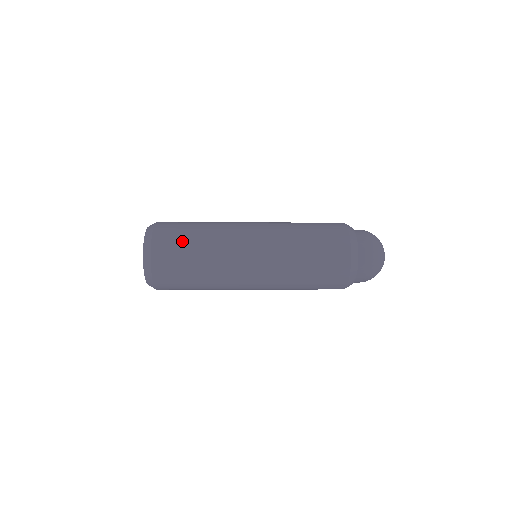
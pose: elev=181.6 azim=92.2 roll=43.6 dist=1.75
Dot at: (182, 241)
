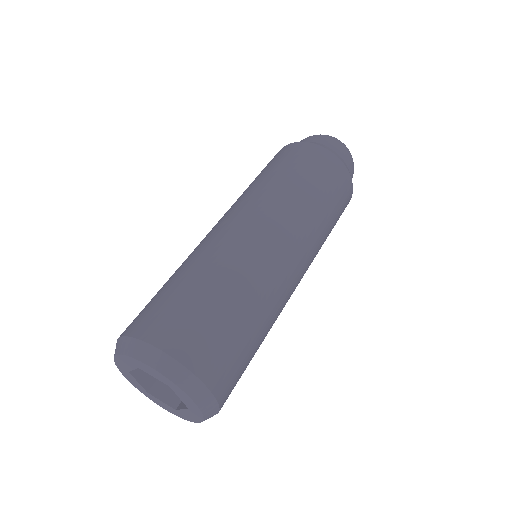
Dot at: (216, 321)
